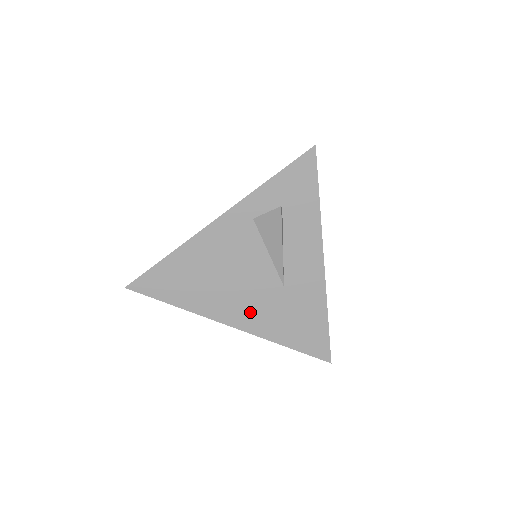
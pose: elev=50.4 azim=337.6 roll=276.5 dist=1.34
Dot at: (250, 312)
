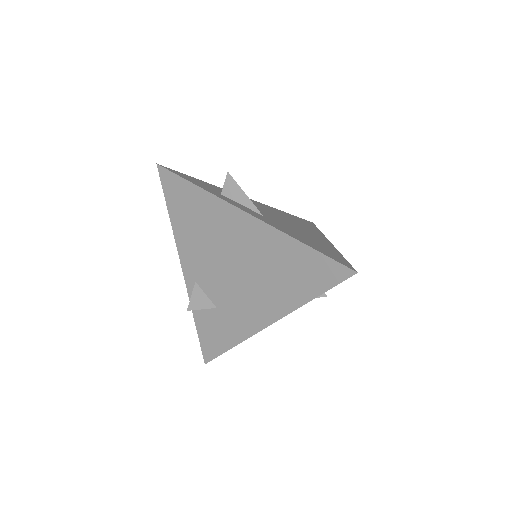
Dot at: occluded
